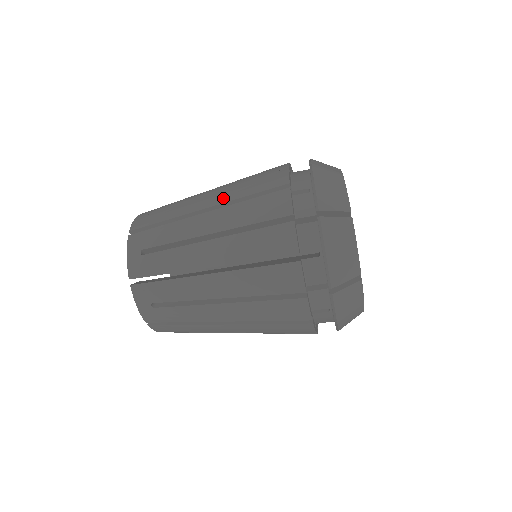
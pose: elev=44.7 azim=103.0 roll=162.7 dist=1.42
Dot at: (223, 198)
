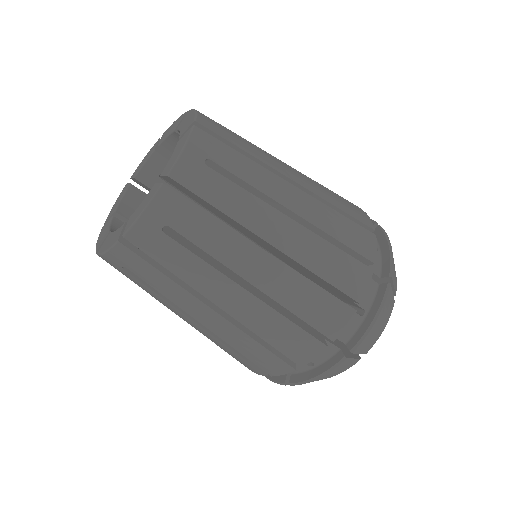
Dot at: occluded
